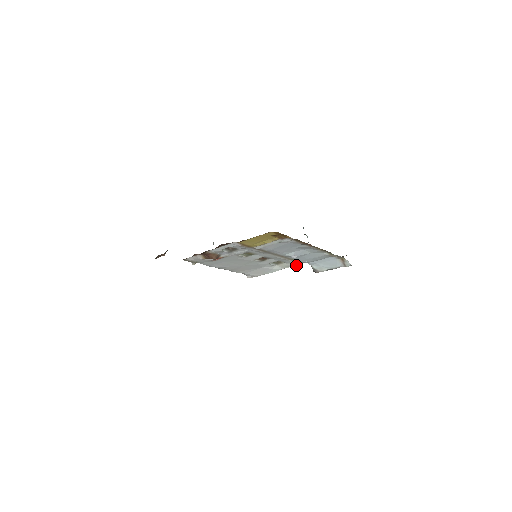
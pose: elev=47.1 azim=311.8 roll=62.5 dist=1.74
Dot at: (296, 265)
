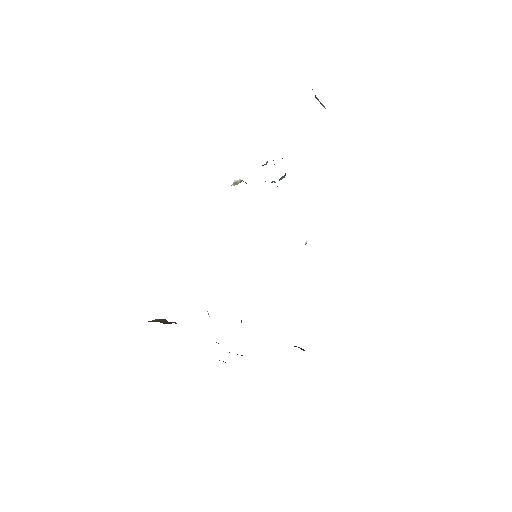
Dot at: occluded
